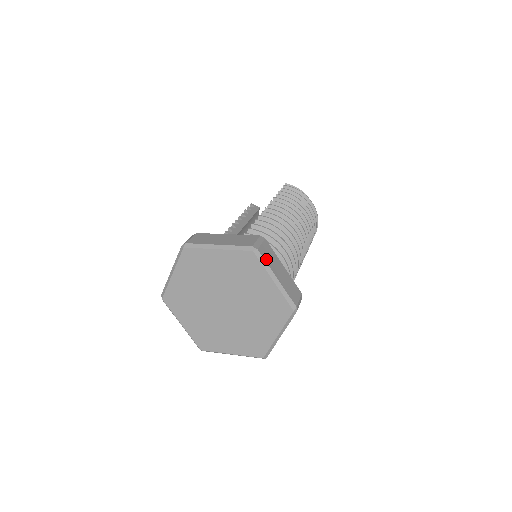
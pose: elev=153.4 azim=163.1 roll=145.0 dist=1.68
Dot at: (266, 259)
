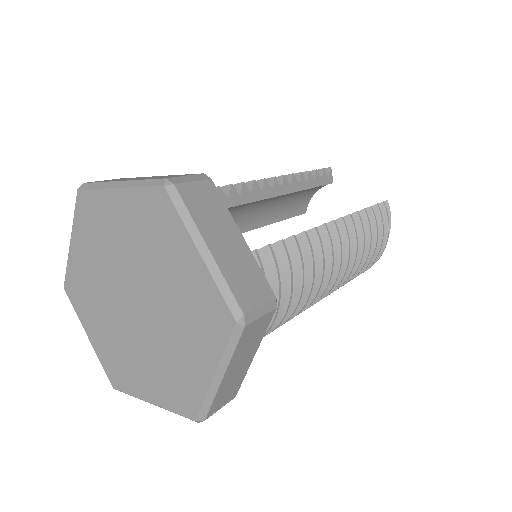
Dot at: (241, 344)
